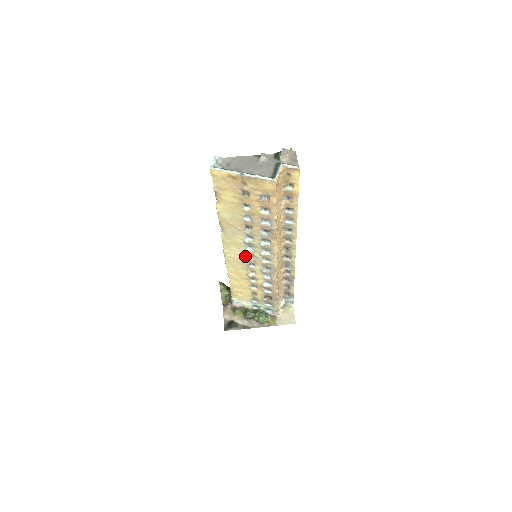
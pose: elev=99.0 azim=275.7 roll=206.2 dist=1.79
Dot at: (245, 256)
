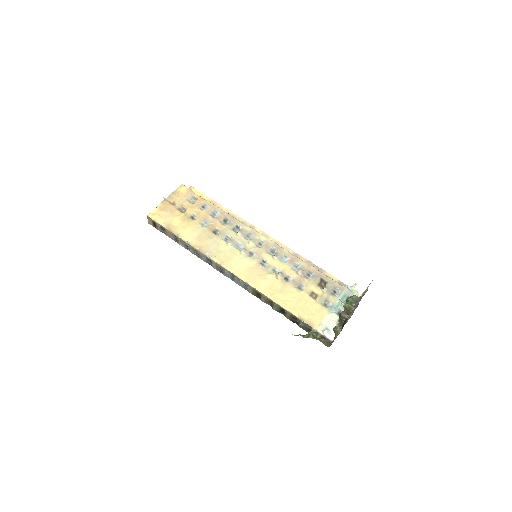
Dot at: (249, 259)
